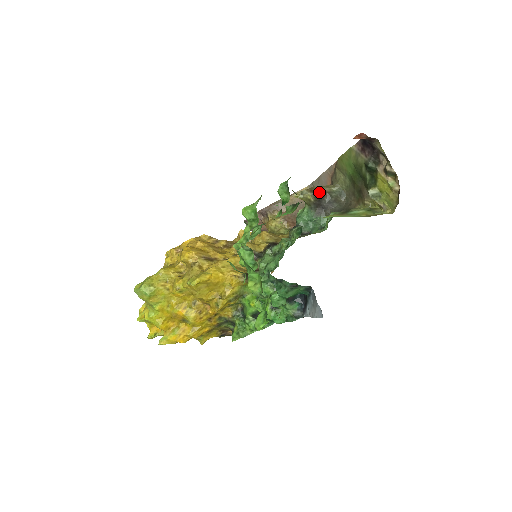
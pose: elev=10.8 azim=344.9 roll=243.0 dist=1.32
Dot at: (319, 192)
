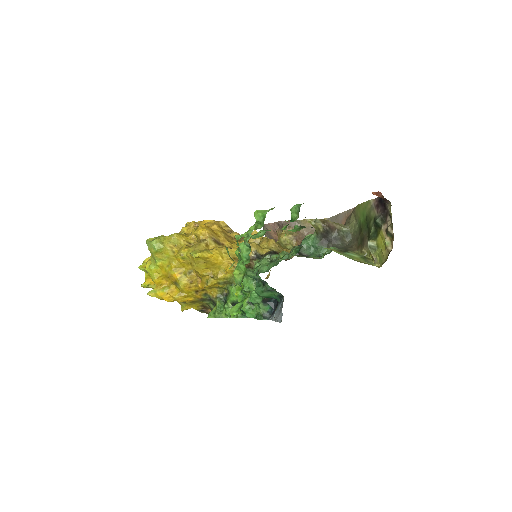
Dot at: (330, 226)
